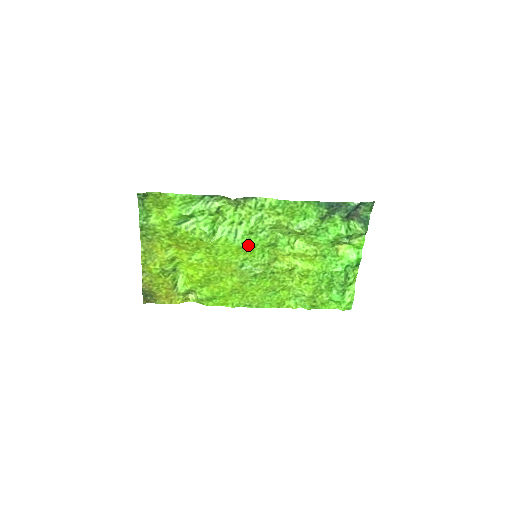
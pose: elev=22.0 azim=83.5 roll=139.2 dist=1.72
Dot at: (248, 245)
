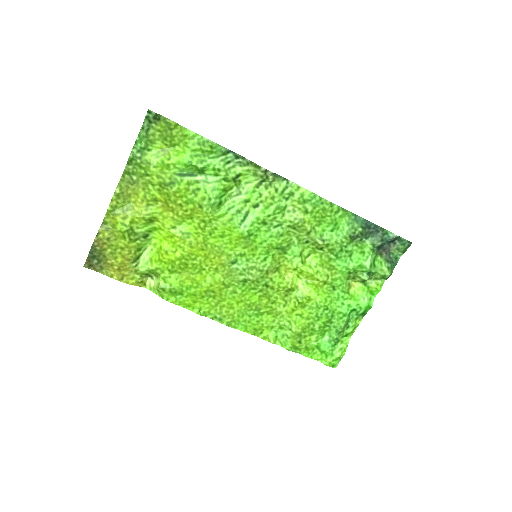
Dot at: (254, 237)
